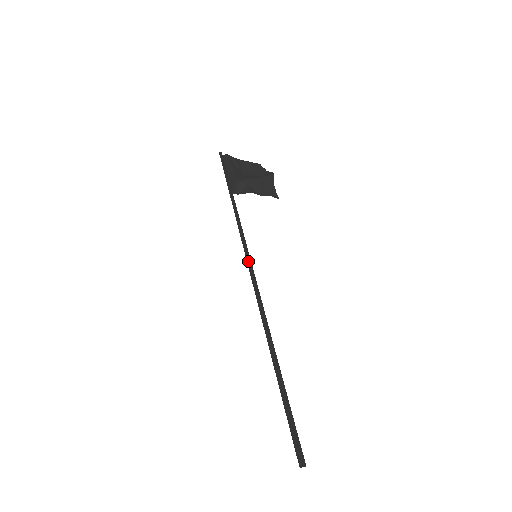
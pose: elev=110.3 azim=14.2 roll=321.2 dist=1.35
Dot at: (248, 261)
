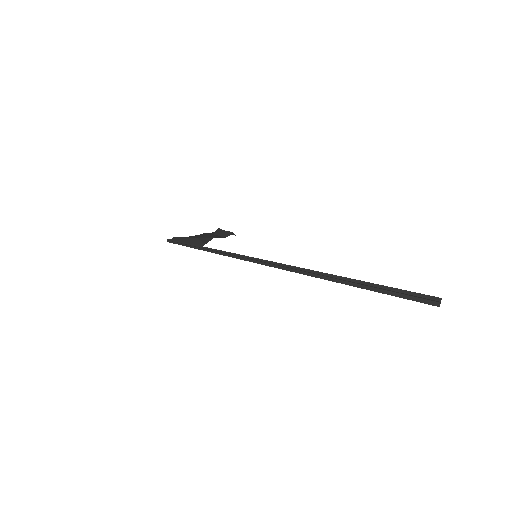
Dot at: (254, 260)
